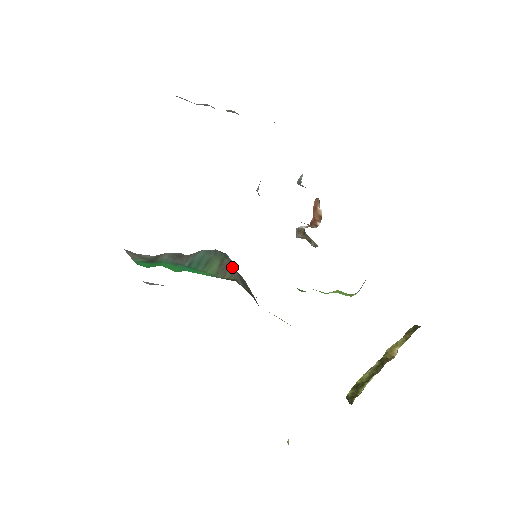
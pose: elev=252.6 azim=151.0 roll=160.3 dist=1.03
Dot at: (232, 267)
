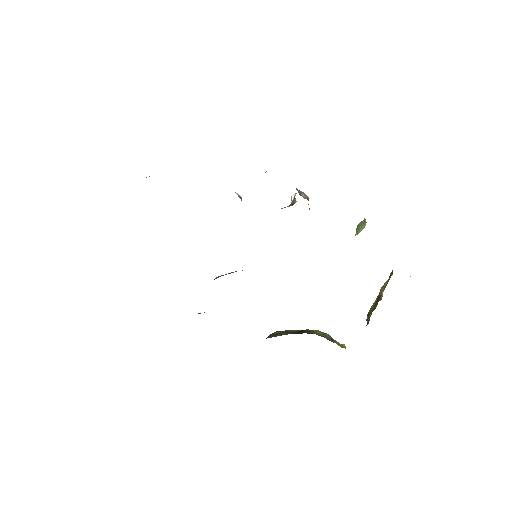
Dot at: occluded
